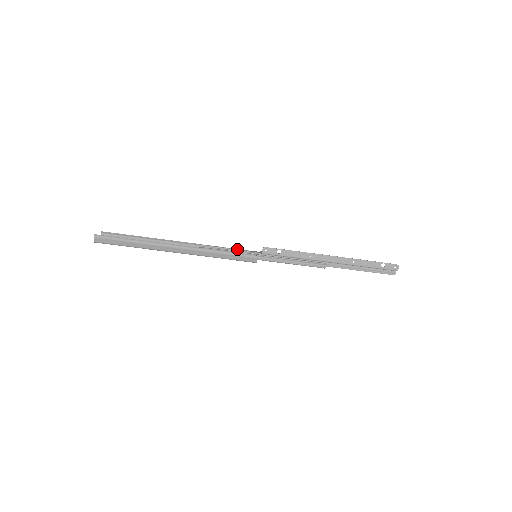
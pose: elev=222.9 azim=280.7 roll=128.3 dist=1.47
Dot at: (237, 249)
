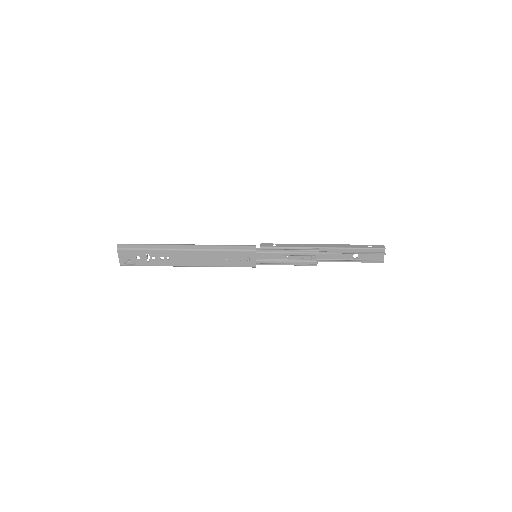
Dot at: occluded
